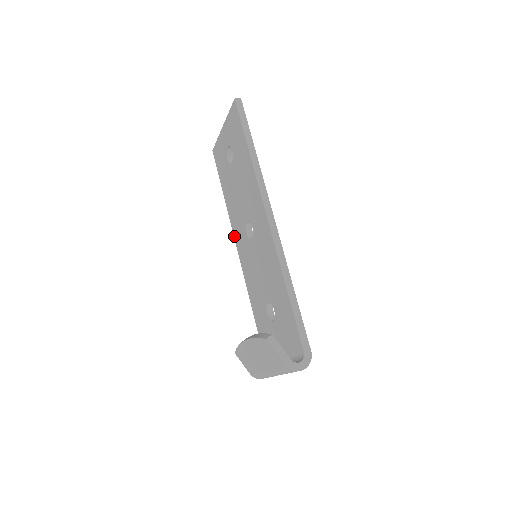
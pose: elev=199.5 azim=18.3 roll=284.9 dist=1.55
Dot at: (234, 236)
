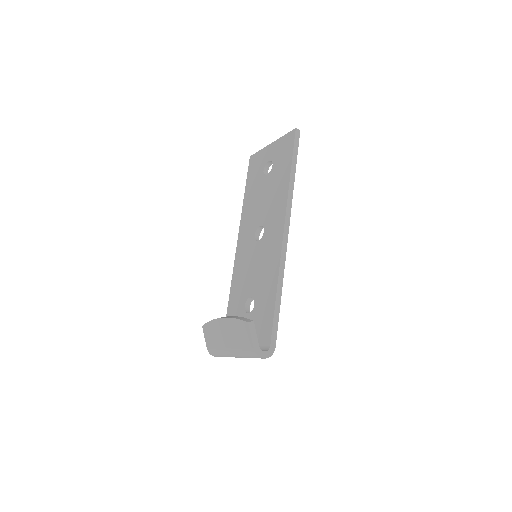
Dot at: (239, 232)
